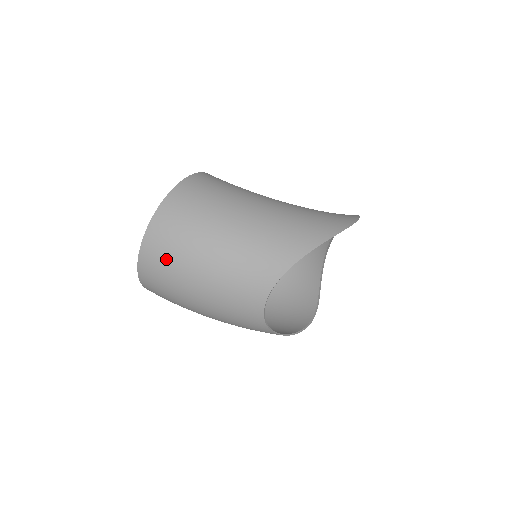
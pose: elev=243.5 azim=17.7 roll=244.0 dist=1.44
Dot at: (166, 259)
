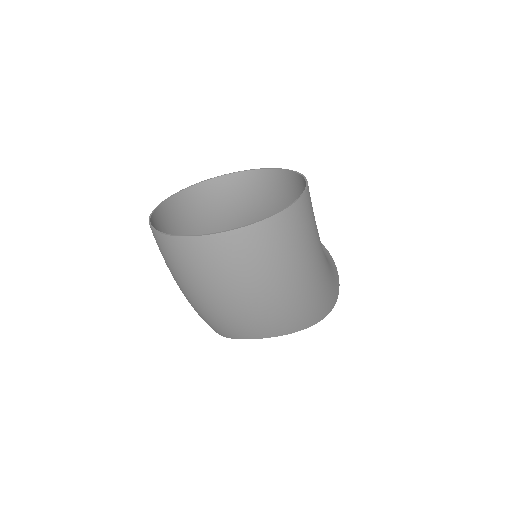
Dot at: (218, 267)
